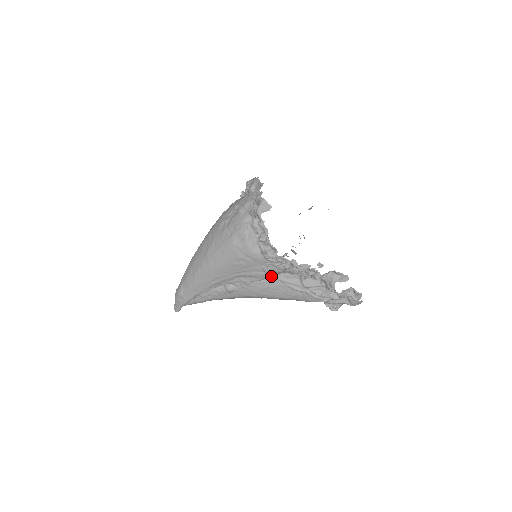
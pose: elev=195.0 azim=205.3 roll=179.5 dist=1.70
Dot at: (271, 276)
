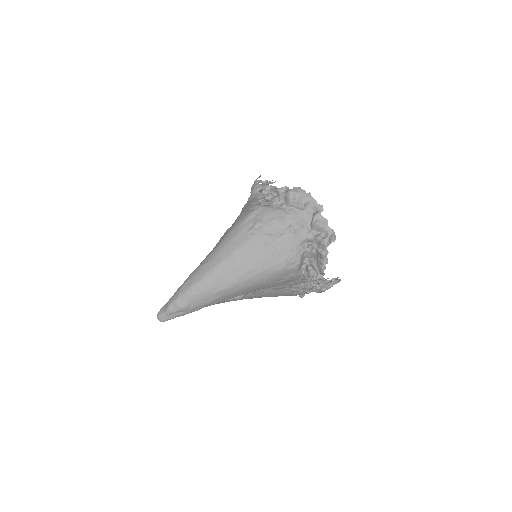
Dot at: occluded
